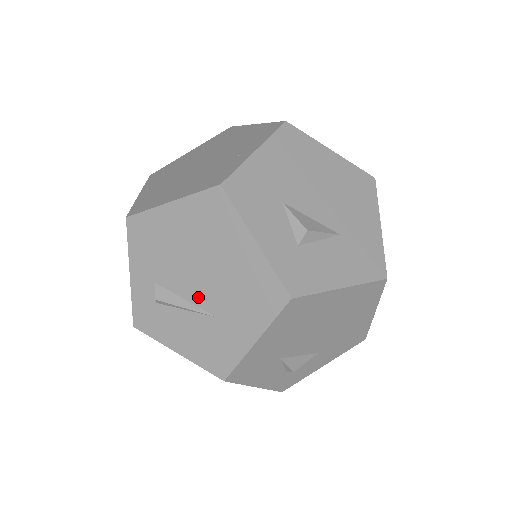
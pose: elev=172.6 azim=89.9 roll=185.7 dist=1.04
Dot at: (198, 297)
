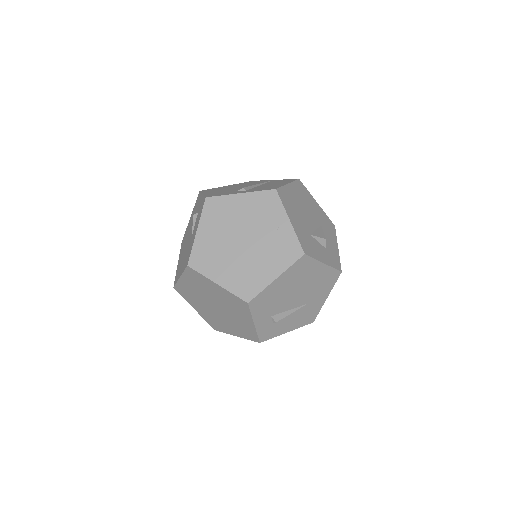
Dot at: (297, 304)
